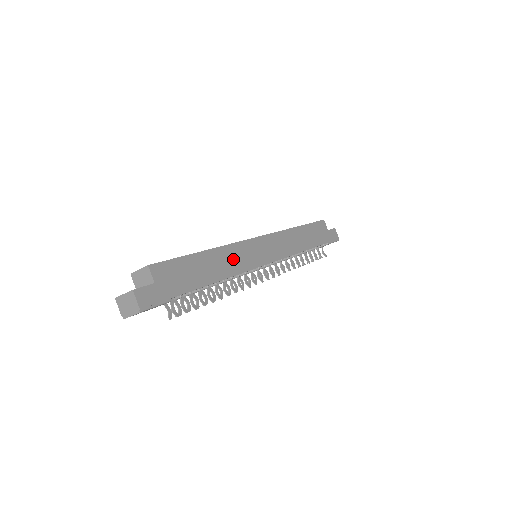
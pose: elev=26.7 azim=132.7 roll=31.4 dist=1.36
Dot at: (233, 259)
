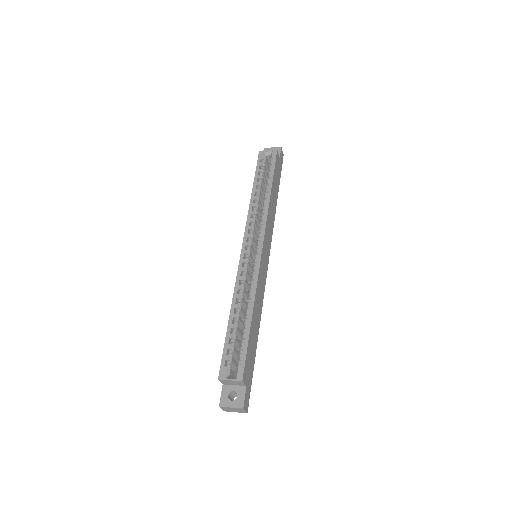
Dot at: (260, 295)
